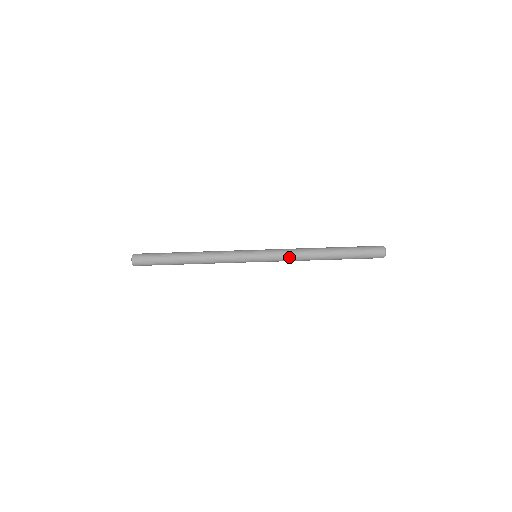
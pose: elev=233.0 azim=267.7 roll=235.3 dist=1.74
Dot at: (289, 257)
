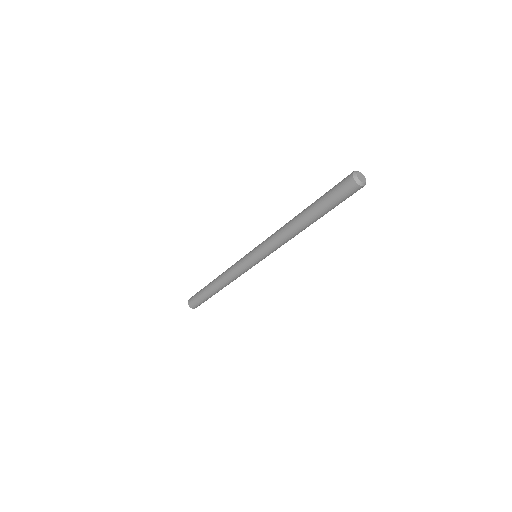
Dot at: (277, 245)
